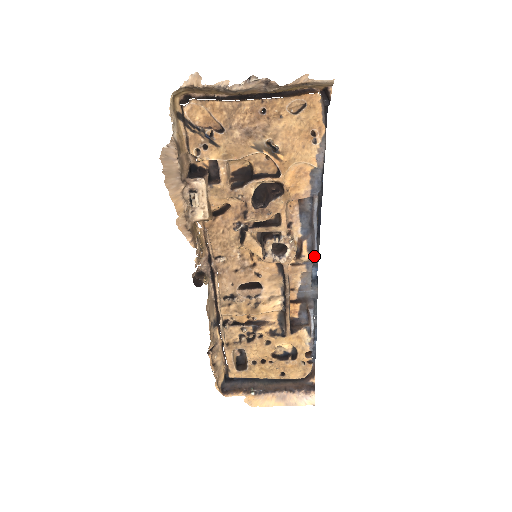
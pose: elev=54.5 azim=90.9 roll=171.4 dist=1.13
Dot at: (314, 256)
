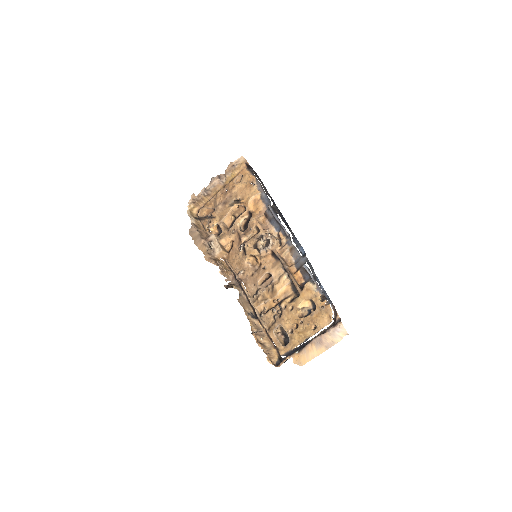
Dot at: (286, 234)
